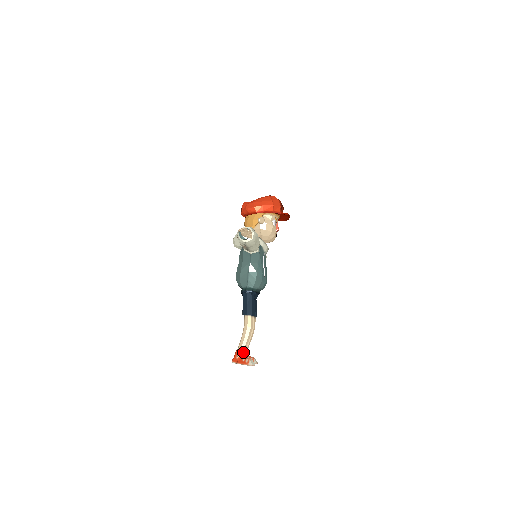
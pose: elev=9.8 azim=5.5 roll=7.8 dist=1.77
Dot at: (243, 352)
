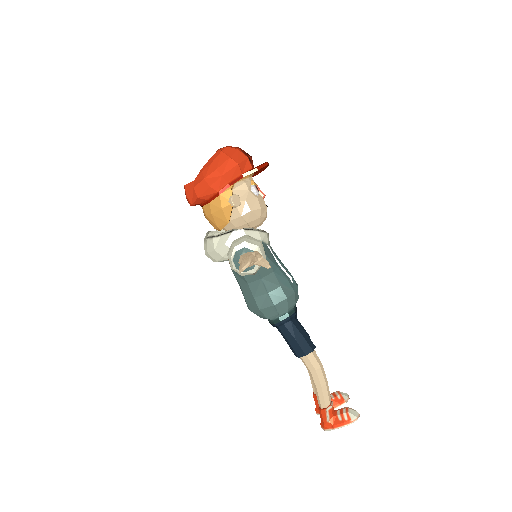
Dot at: (331, 407)
